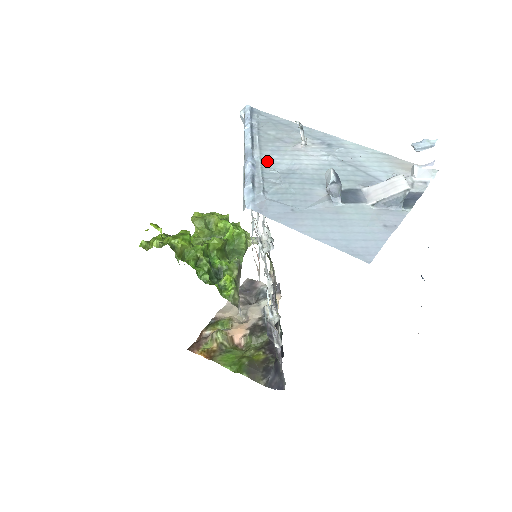
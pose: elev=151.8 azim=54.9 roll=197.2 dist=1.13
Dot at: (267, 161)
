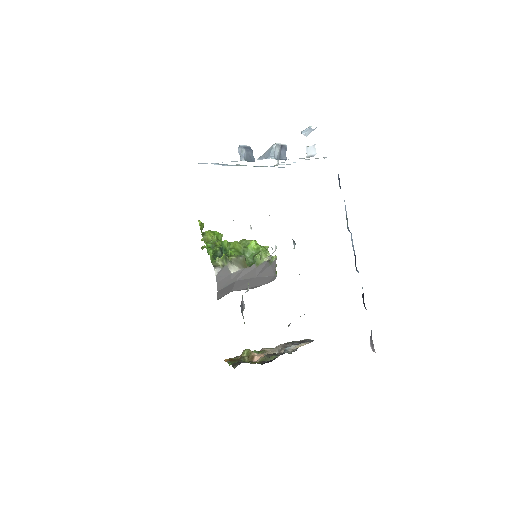
Dot at: occluded
